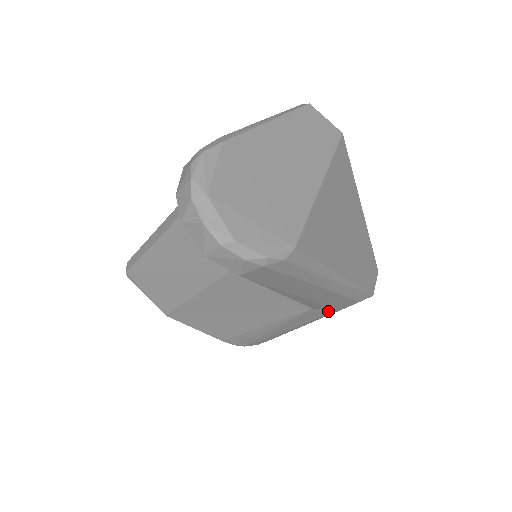
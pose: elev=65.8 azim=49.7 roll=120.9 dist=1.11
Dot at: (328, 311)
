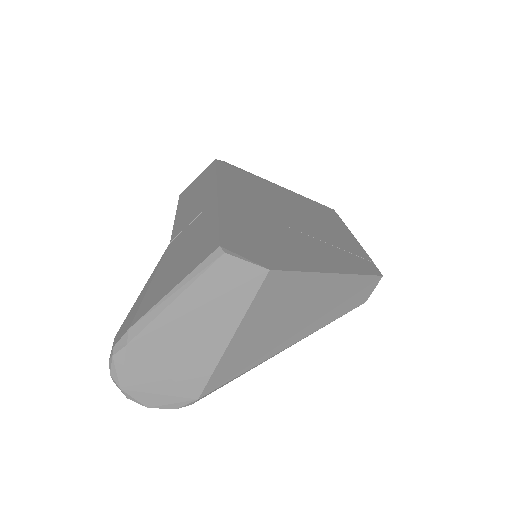
Dot at: occluded
